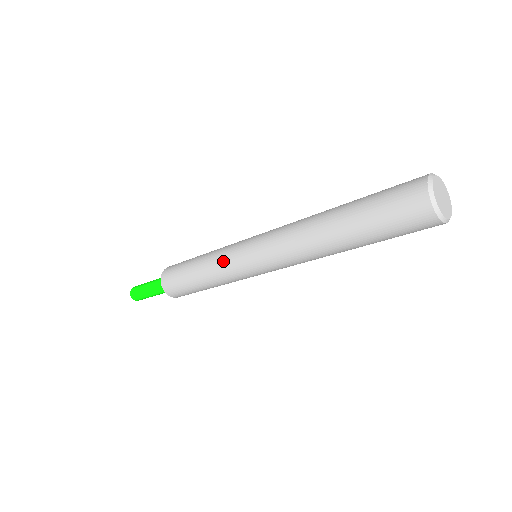
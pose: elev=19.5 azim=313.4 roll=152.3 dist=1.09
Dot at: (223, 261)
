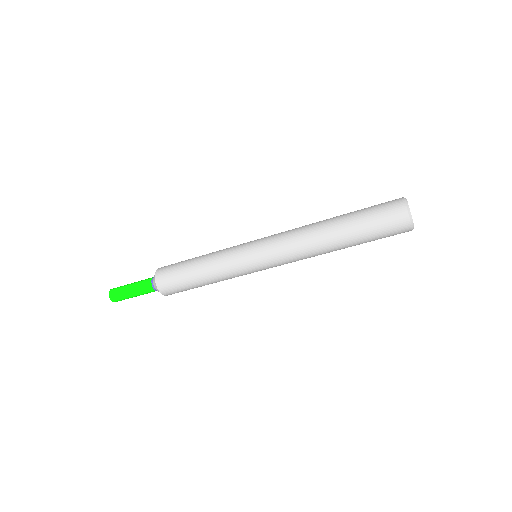
Dot at: (230, 248)
